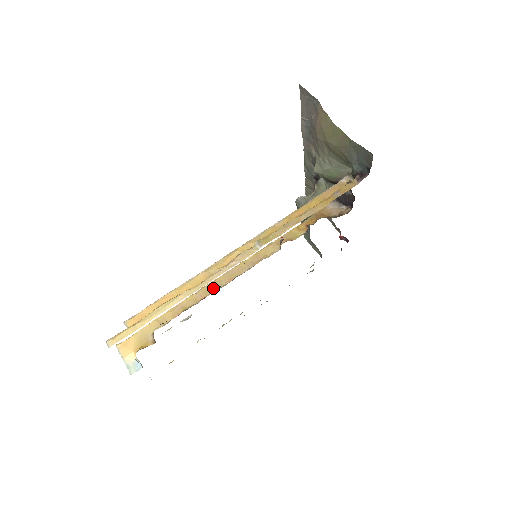
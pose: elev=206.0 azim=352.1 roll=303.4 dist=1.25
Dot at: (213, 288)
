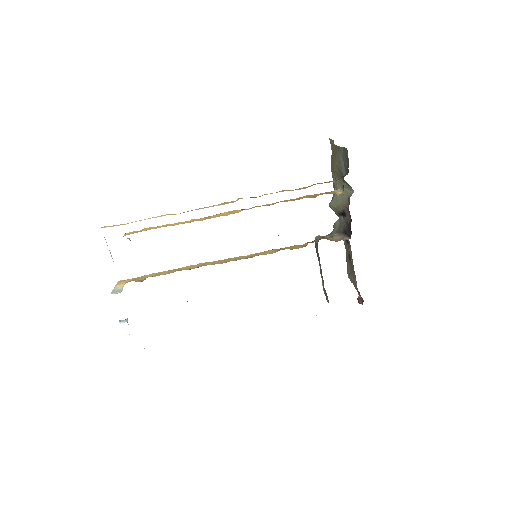
Dot at: (209, 264)
